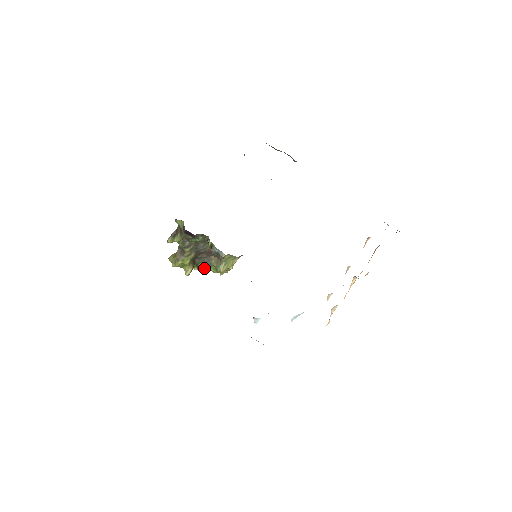
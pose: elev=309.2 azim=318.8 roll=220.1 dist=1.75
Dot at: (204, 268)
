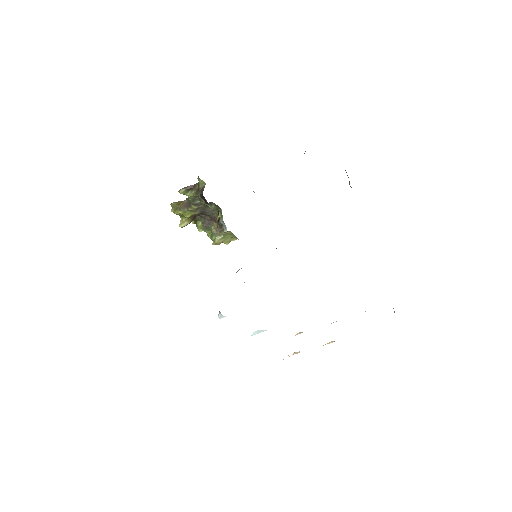
Dot at: (201, 227)
